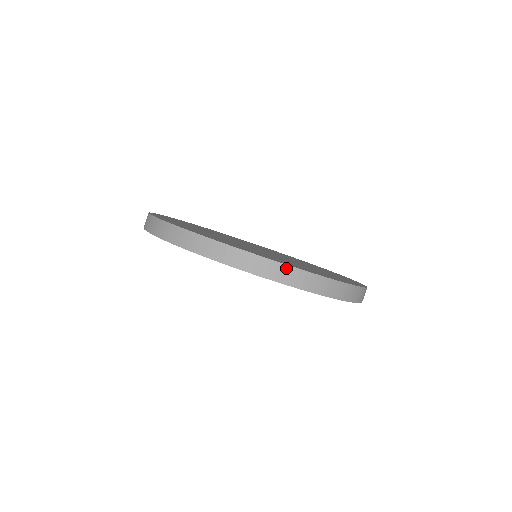
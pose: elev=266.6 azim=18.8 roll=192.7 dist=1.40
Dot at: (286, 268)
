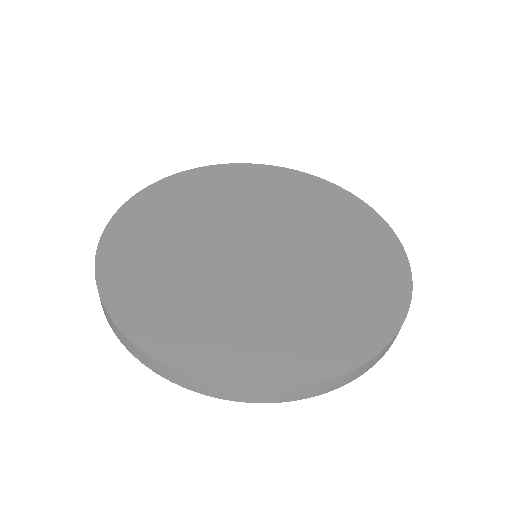
Dot at: (409, 307)
